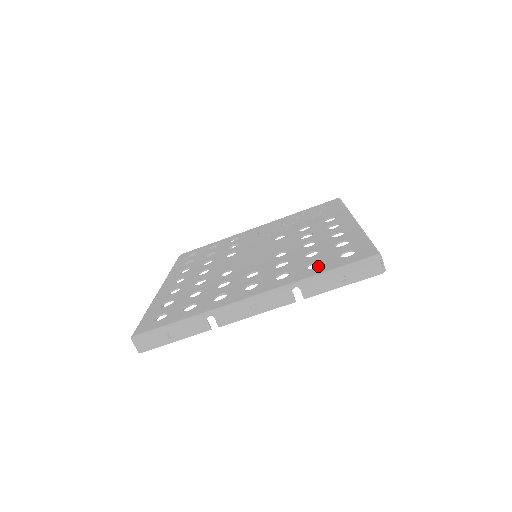
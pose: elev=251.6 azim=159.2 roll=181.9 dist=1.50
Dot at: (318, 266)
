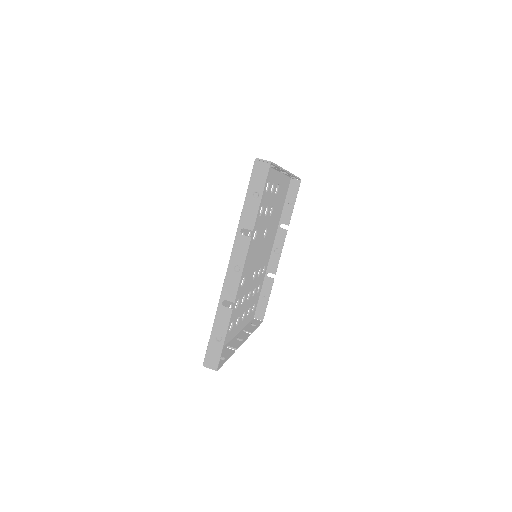
Dot at: occluded
